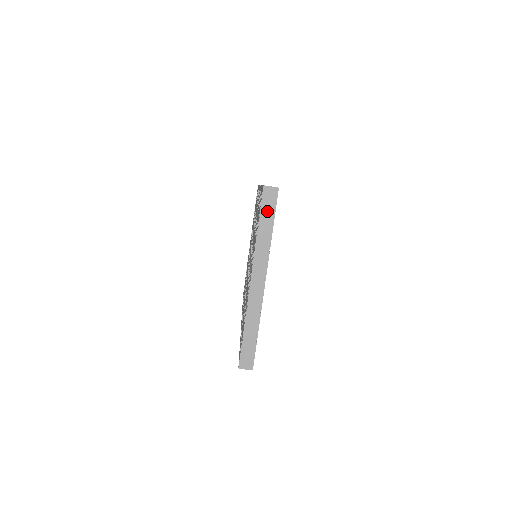
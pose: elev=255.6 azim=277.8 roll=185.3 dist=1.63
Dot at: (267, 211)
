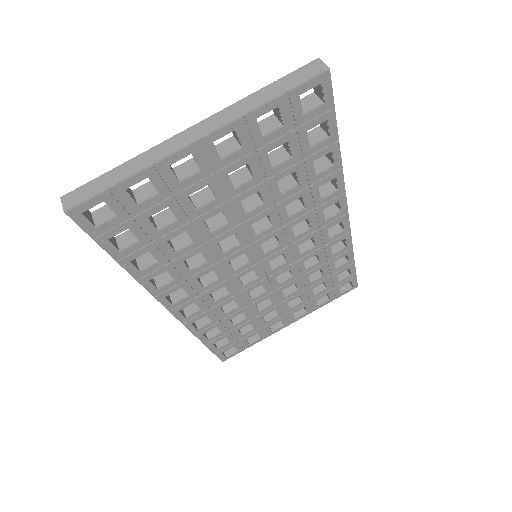
Dot at: (291, 80)
